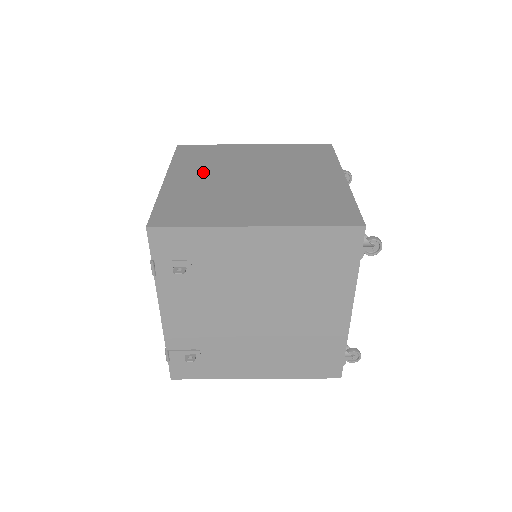
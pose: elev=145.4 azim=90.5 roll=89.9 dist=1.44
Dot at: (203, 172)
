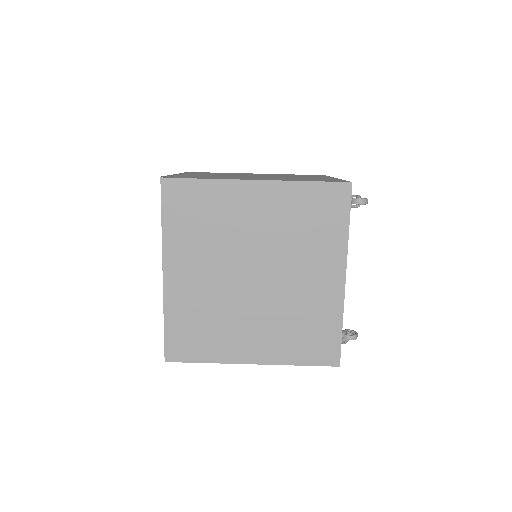
Dot at: (200, 261)
